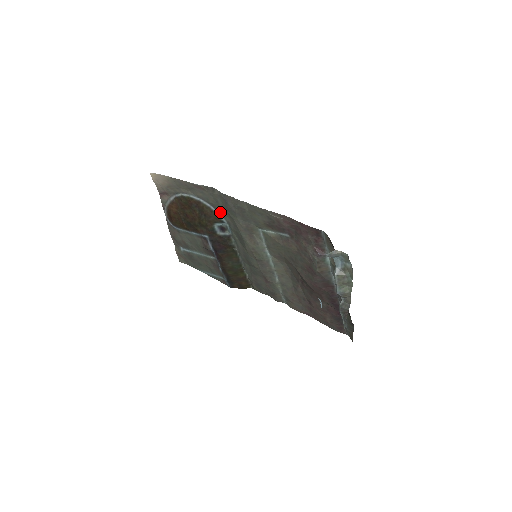
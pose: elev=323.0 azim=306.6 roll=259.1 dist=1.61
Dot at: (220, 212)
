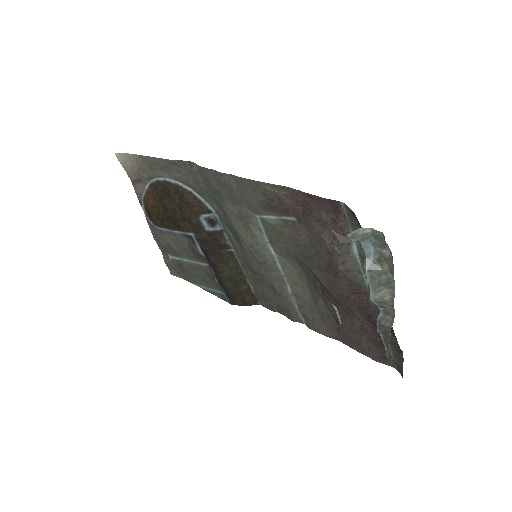
Dot at: (205, 197)
